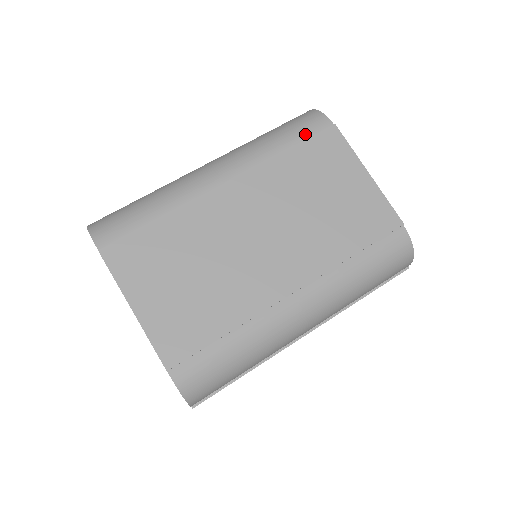
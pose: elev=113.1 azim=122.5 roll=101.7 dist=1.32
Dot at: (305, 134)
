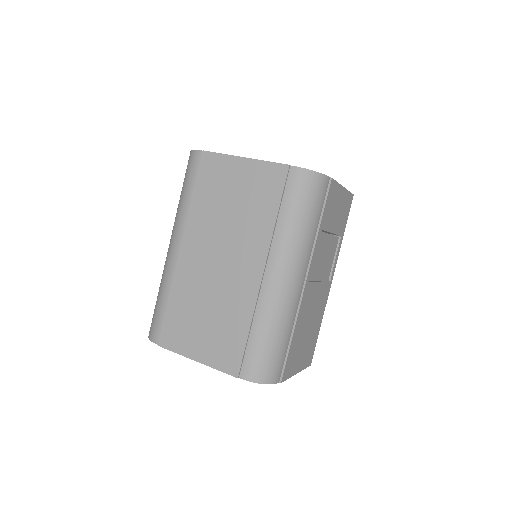
Dot at: (194, 175)
